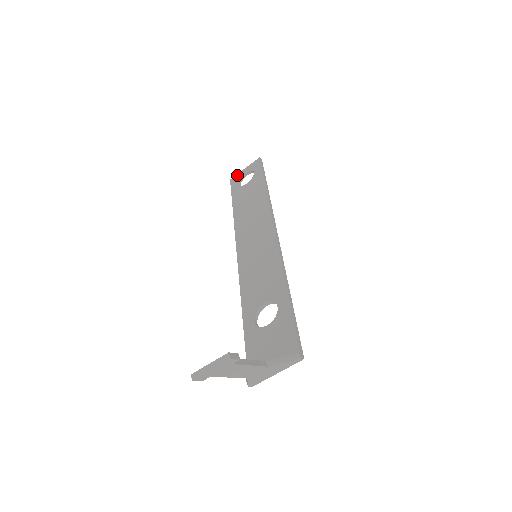
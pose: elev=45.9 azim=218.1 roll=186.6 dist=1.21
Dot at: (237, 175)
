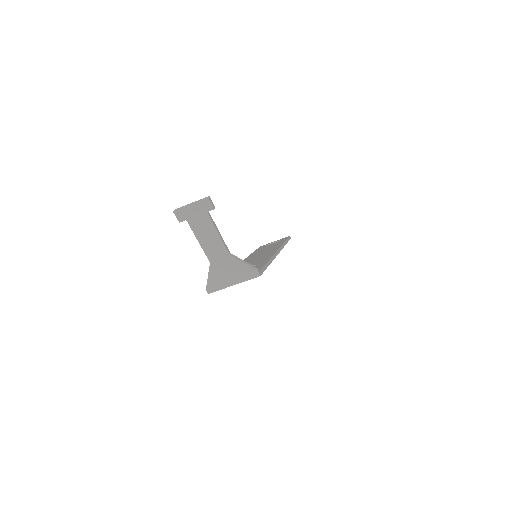
Dot at: occluded
